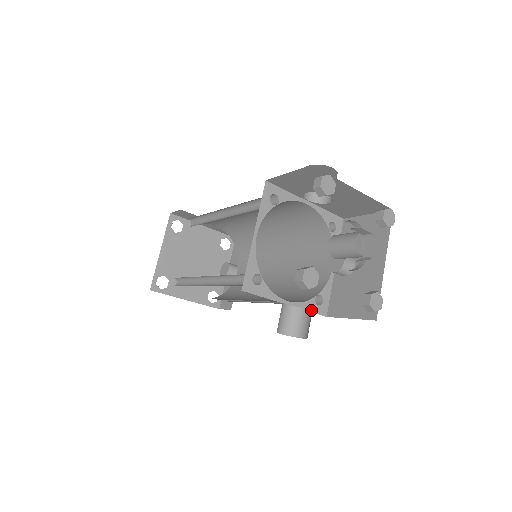
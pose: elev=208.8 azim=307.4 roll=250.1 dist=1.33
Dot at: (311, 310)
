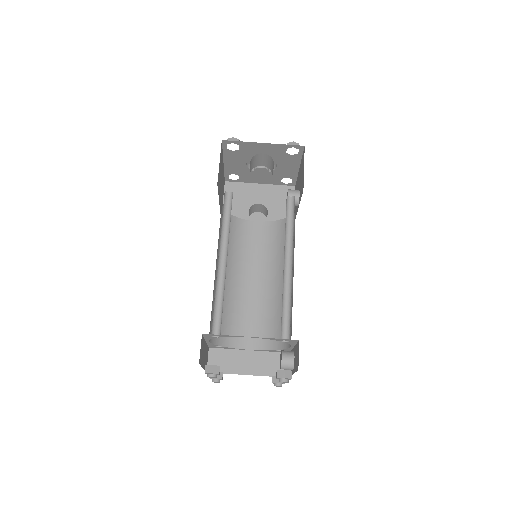
Dot at: (272, 173)
